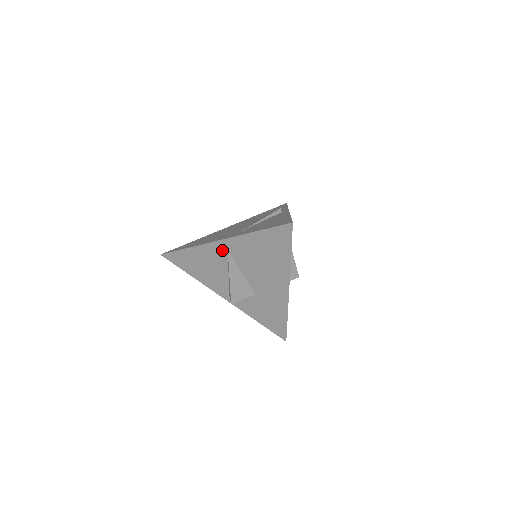
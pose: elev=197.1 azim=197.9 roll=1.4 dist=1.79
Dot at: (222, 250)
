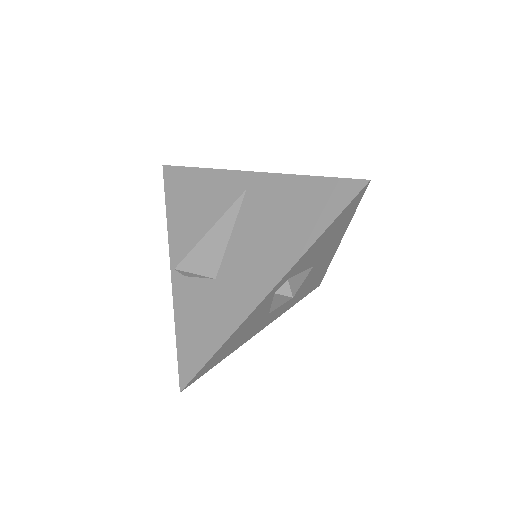
Dot at: (239, 187)
